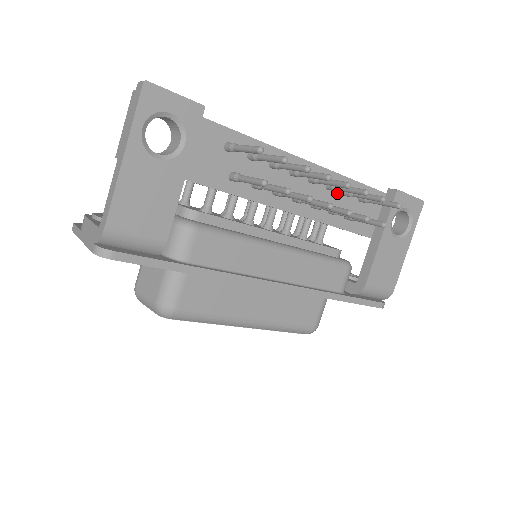
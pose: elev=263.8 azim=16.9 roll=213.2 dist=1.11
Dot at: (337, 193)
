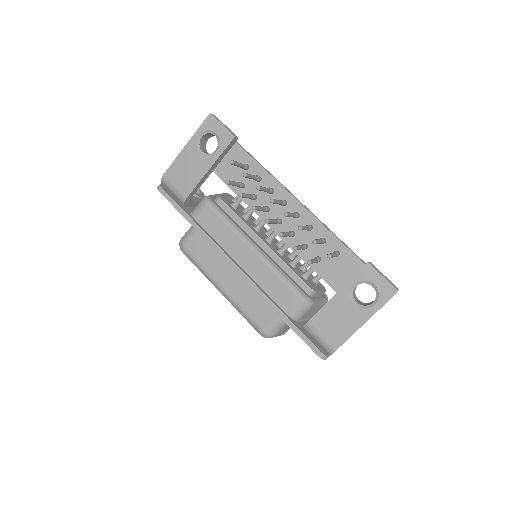
Dot at: (316, 237)
